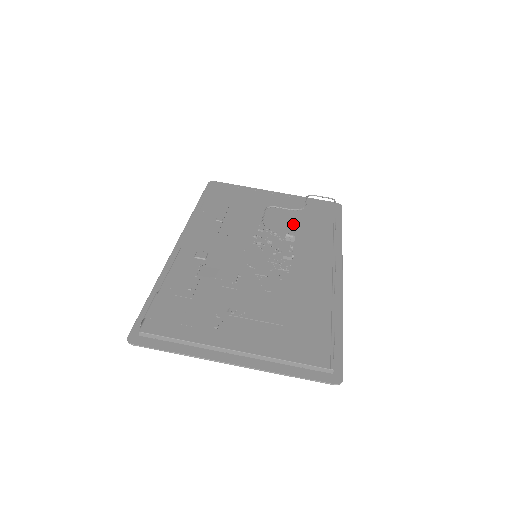
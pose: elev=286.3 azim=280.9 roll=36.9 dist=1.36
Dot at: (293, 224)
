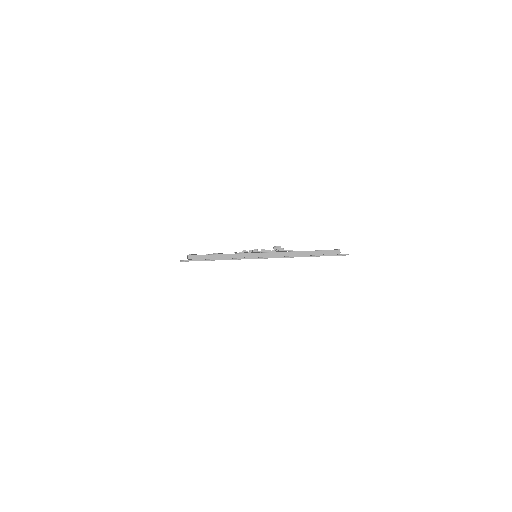
Dot at: occluded
